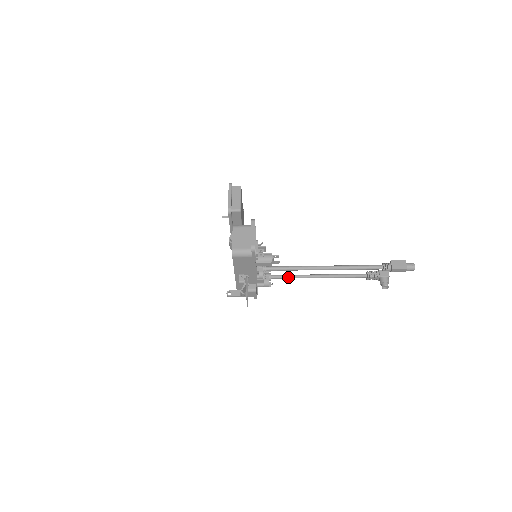
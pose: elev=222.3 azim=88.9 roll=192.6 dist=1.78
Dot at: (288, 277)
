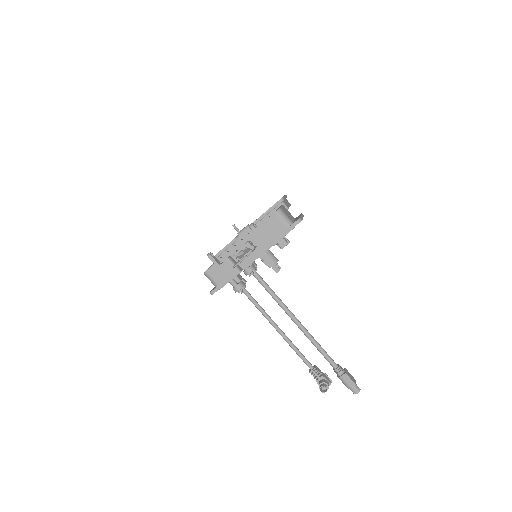
Dot at: (256, 303)
